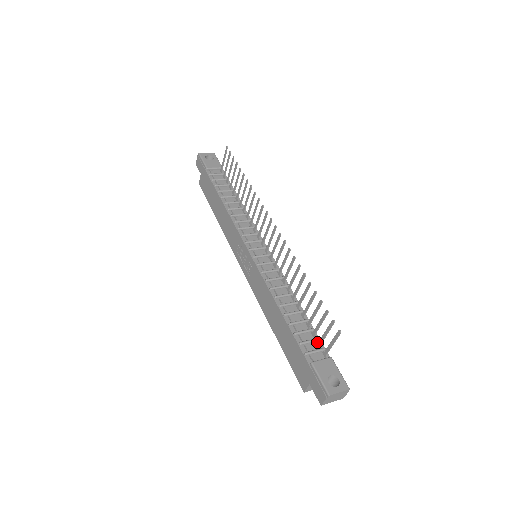
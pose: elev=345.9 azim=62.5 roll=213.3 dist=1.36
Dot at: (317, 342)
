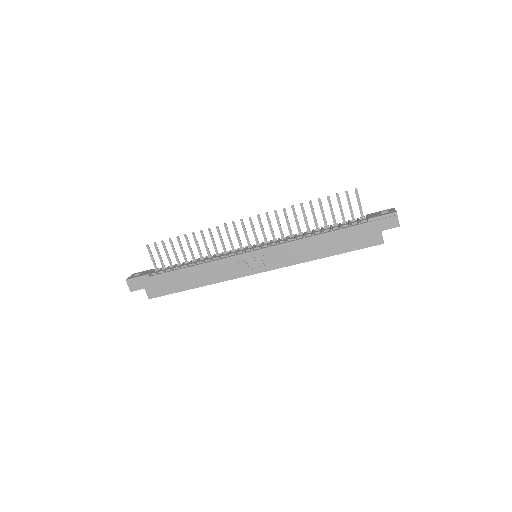
Dot at: (351, 221)
